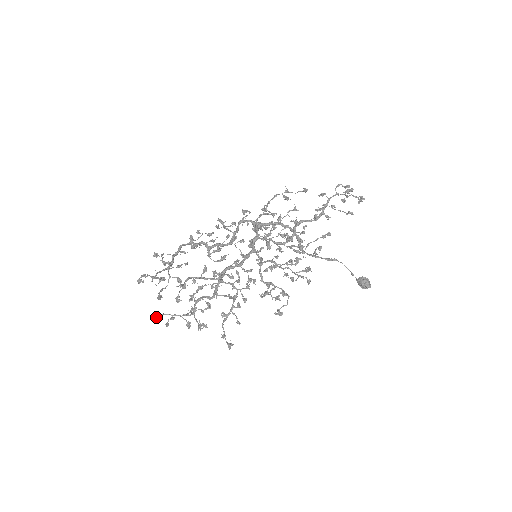
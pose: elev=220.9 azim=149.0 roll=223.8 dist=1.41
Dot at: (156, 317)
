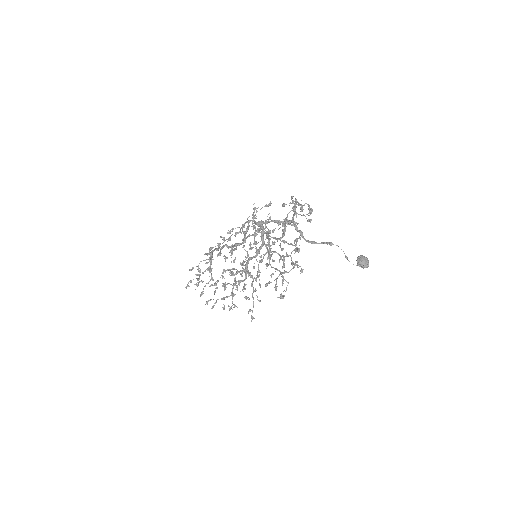
Dot at: (205, 304)
